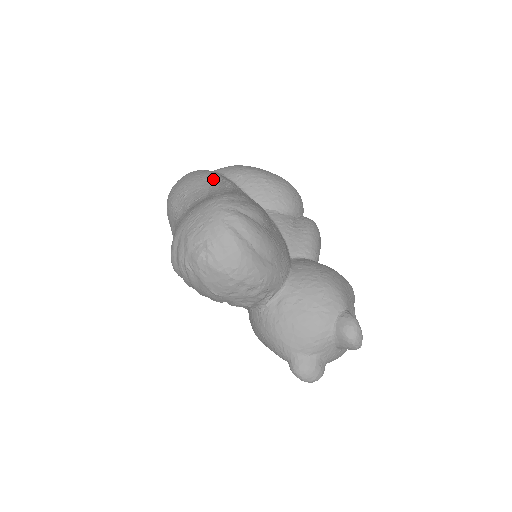
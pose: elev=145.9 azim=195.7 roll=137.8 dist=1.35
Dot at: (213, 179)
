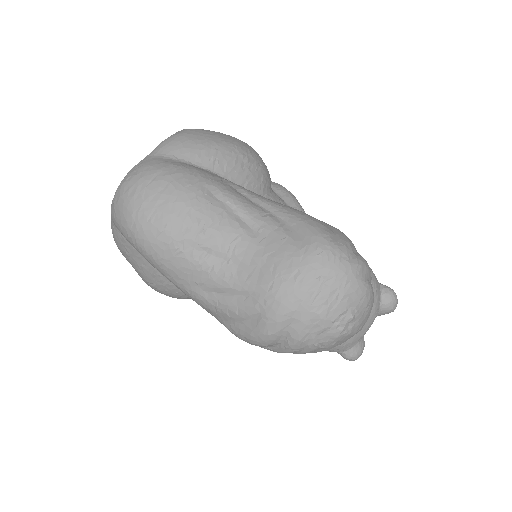
Dot at: (218, 188)
